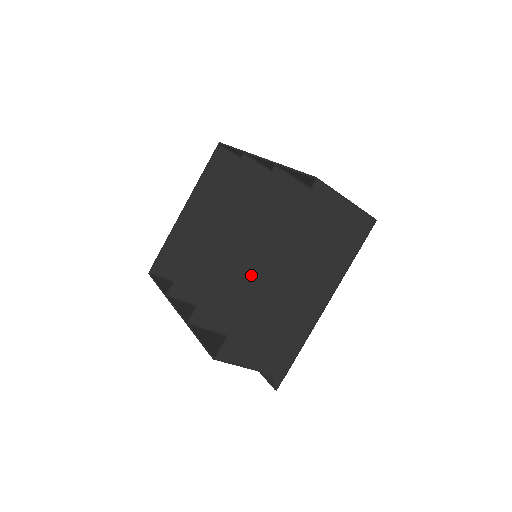
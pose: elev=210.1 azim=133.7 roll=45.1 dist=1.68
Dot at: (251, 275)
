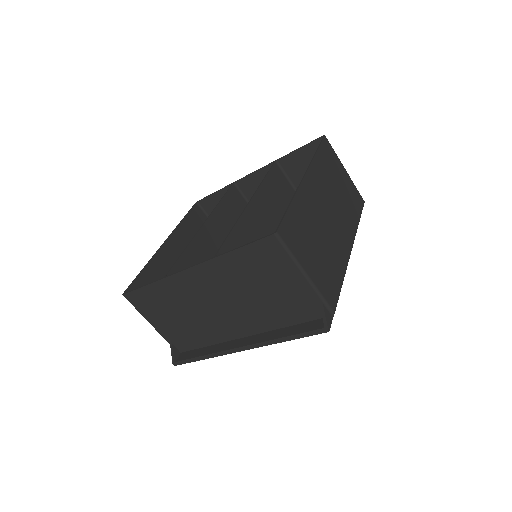
Dot at: occluded
